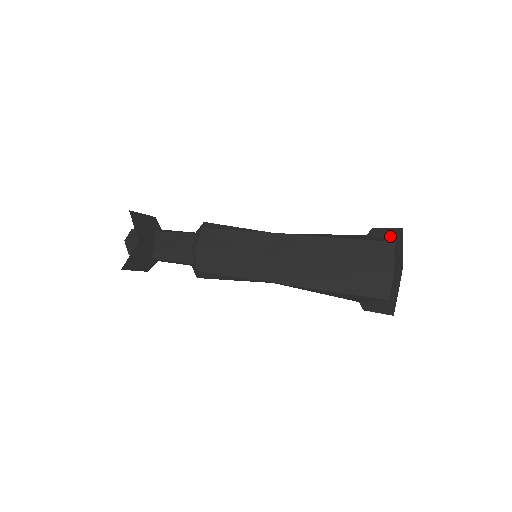
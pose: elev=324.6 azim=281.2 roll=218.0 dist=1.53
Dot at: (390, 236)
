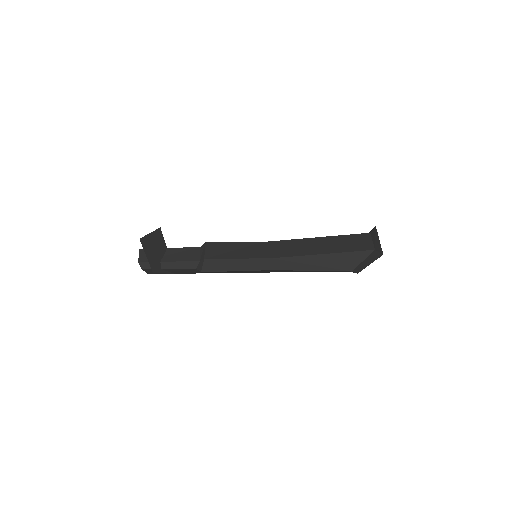
Dot at: occluded
